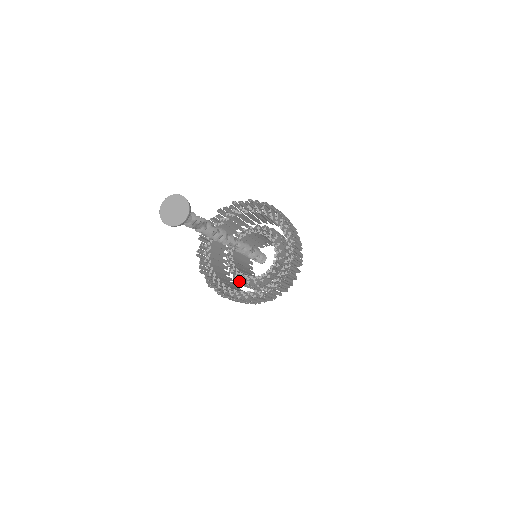
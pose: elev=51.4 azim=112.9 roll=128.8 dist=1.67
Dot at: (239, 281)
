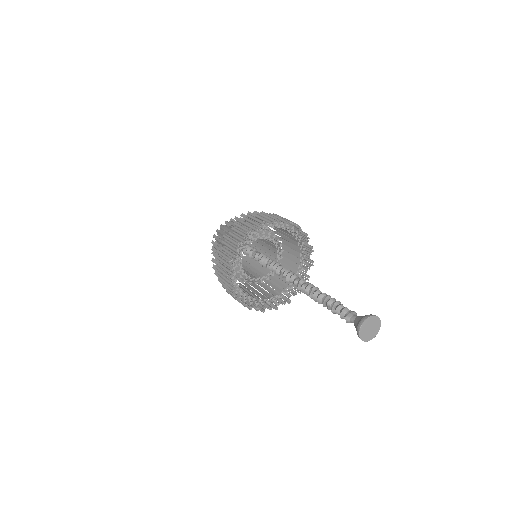
Dot at: occluded
